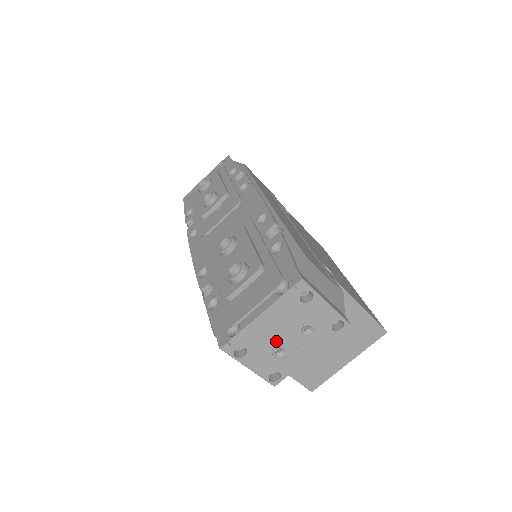
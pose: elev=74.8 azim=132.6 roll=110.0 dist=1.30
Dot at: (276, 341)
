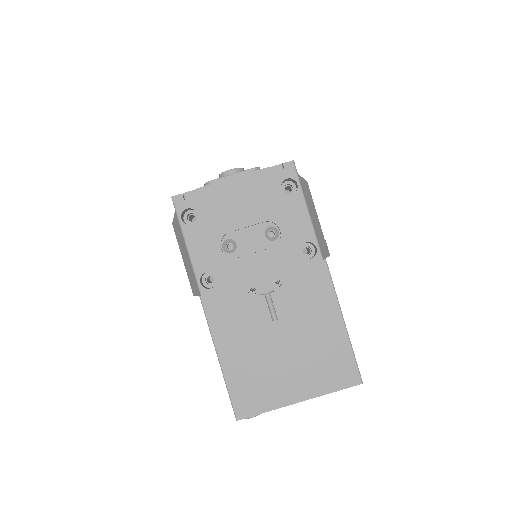
Dot at: (233, 227)
